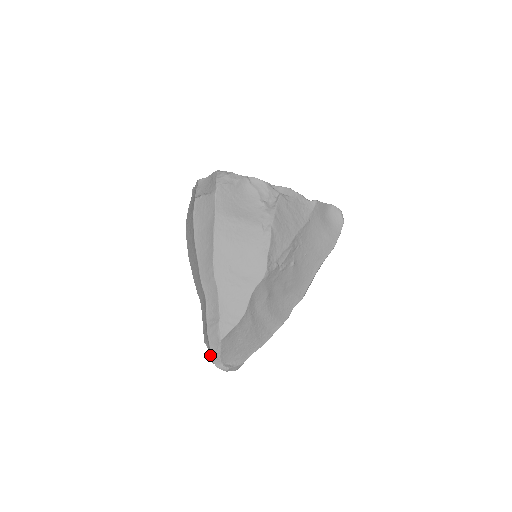
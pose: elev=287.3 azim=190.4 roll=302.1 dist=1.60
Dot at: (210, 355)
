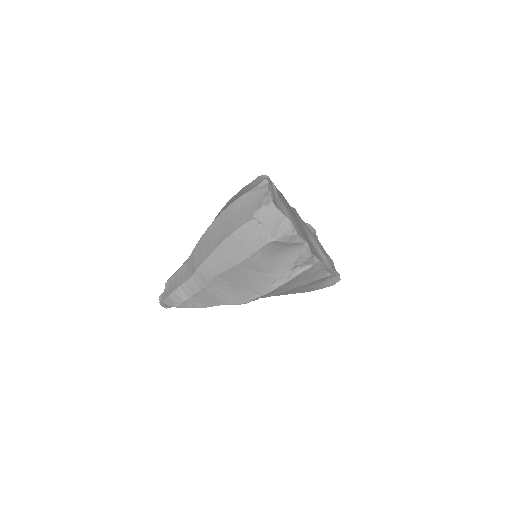
Dot at: (162, 296)
